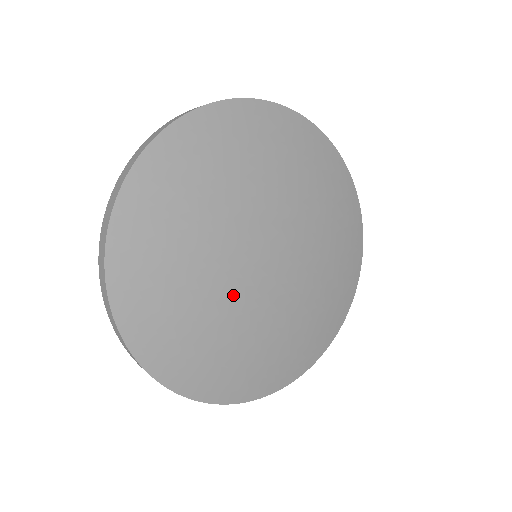
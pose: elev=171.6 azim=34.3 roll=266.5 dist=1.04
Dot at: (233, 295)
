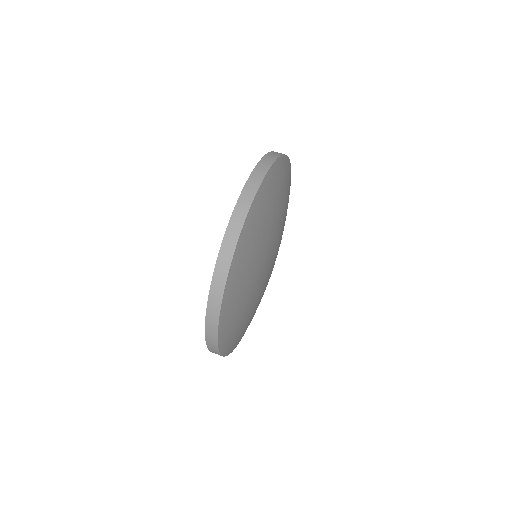
Dot at: (257, 289)
